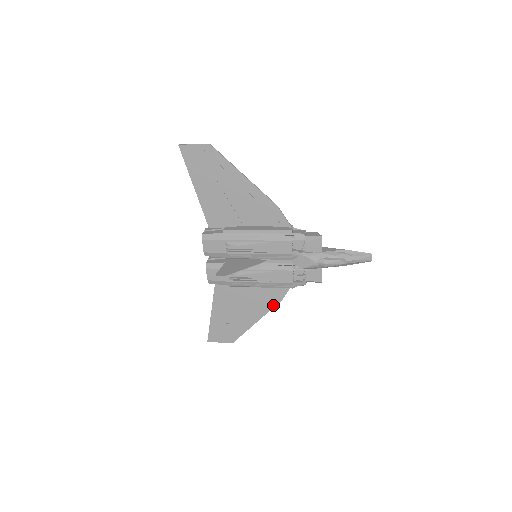
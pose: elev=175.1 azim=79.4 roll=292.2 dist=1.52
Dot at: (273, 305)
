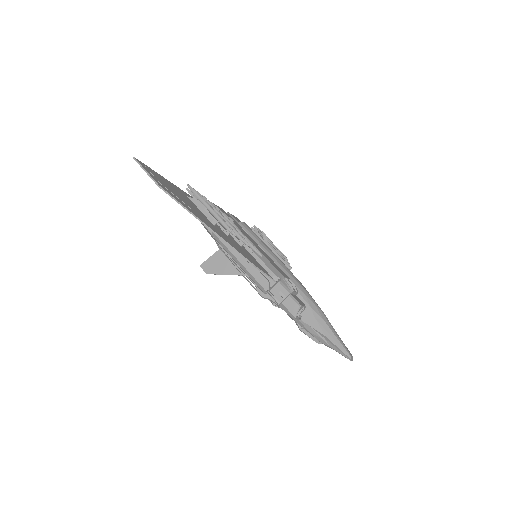
Dot at: occluded
